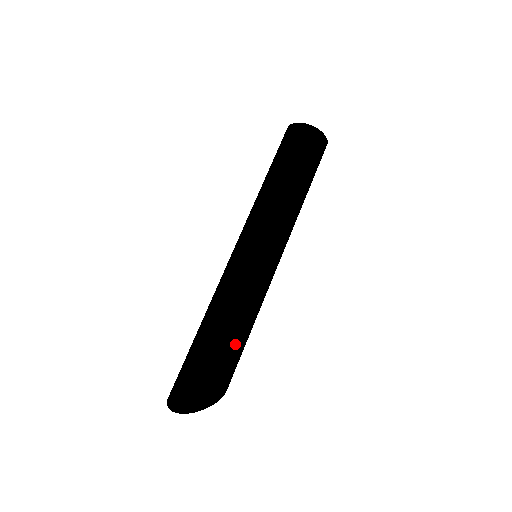
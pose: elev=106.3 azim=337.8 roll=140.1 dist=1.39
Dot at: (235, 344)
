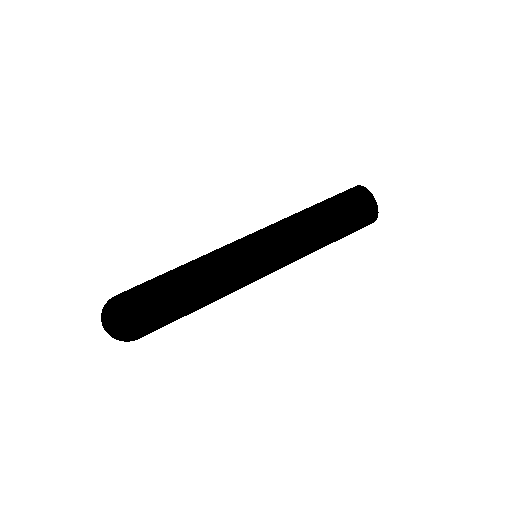
Dot at: (183, 293)
